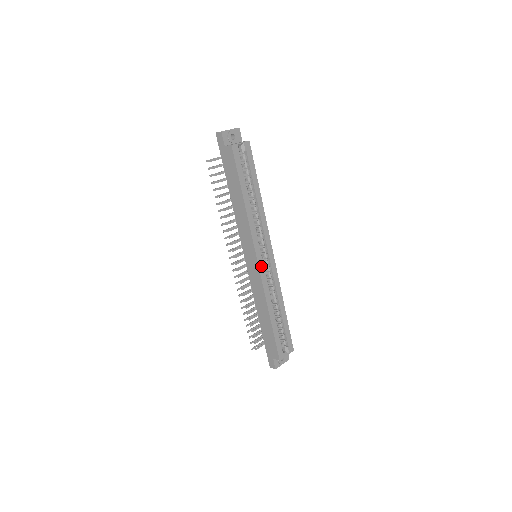
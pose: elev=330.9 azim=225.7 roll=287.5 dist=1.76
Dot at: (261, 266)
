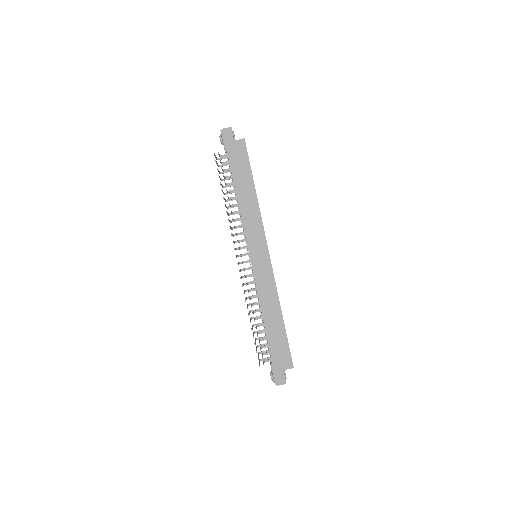
Dot at: (270, 260)
